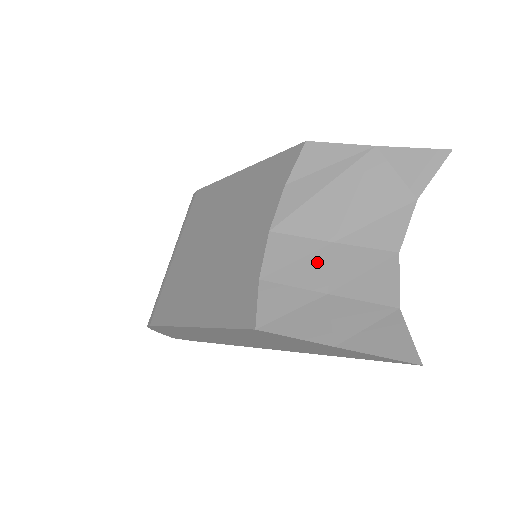
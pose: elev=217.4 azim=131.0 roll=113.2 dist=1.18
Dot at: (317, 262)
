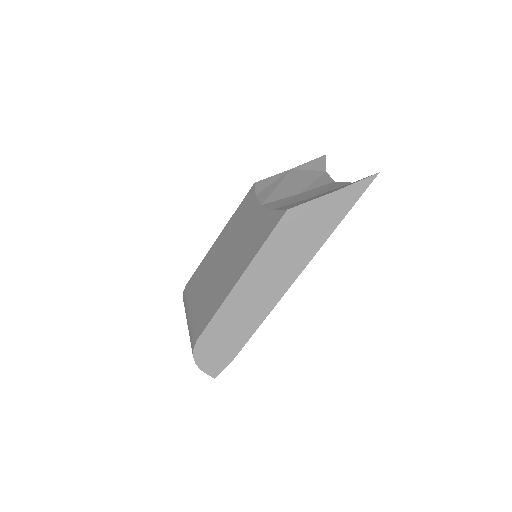
Dot at: (297, 198)
